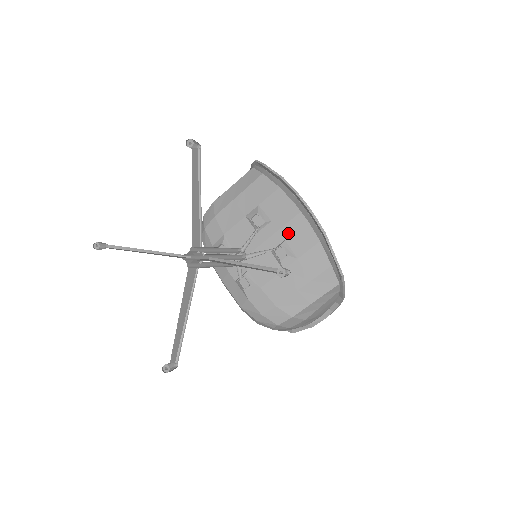
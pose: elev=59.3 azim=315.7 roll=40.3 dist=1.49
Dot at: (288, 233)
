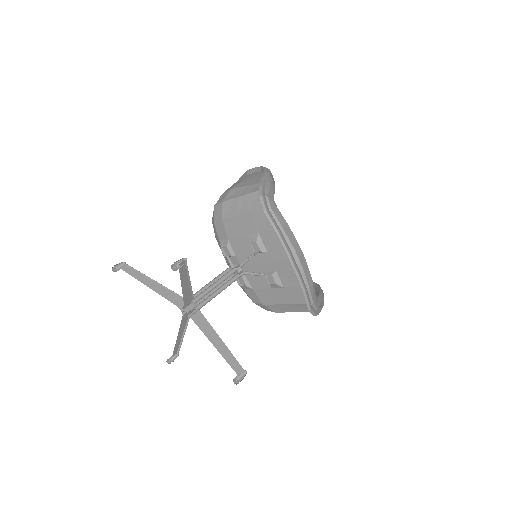
Dot at: (279, 268)
